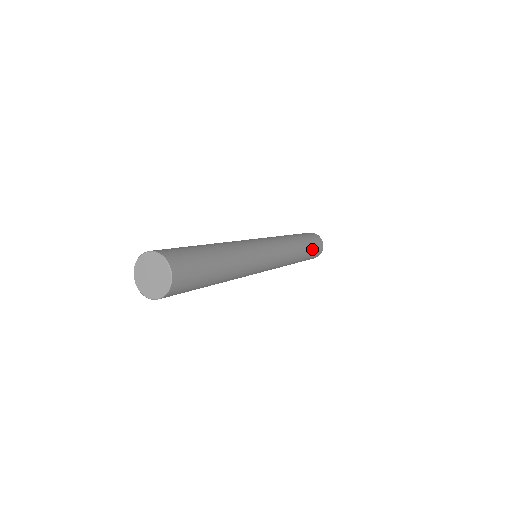
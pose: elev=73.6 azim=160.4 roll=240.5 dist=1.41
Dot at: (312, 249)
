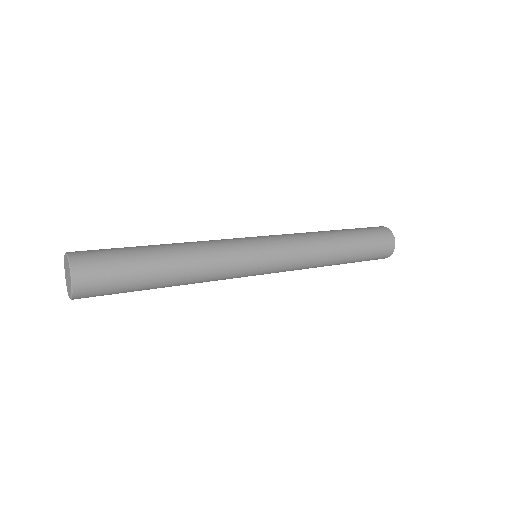
Dot at: (360, 232)
